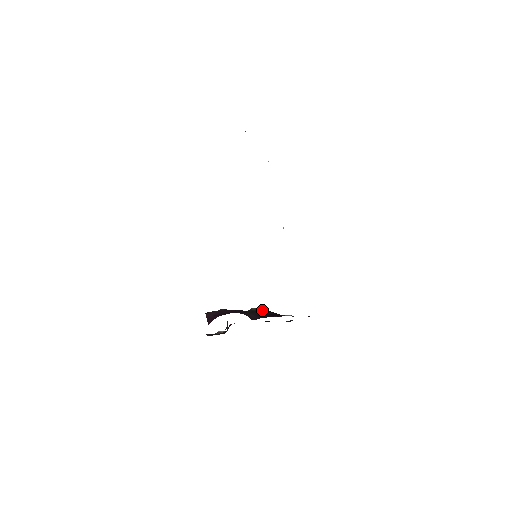
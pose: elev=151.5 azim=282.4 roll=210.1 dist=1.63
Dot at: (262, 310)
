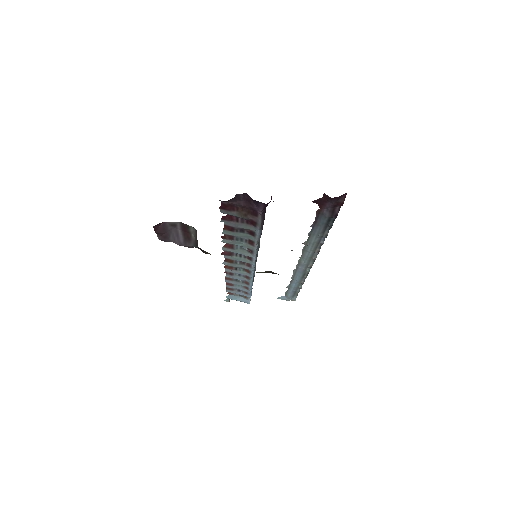
Dot at: occluded
